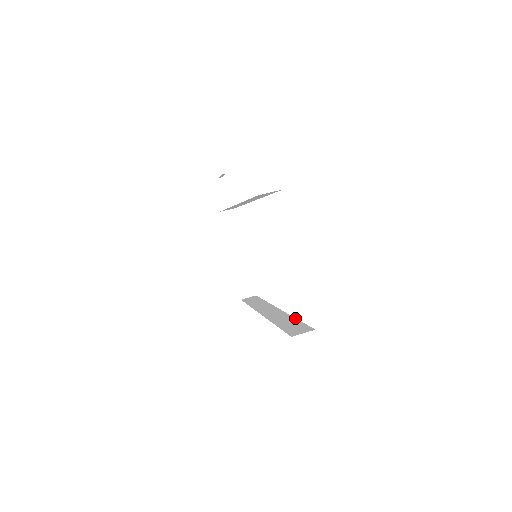
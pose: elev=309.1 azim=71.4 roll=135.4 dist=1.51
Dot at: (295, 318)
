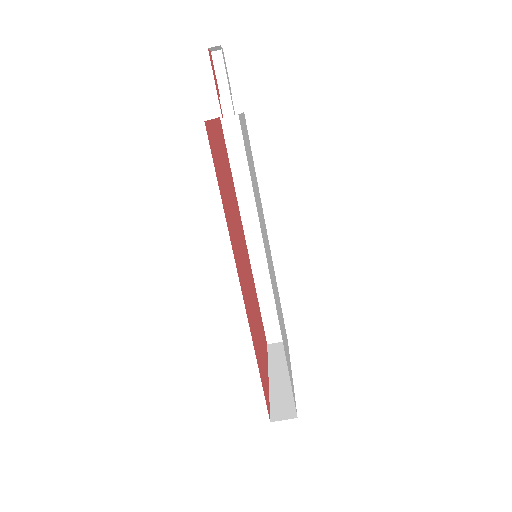
Dot at: occluded
